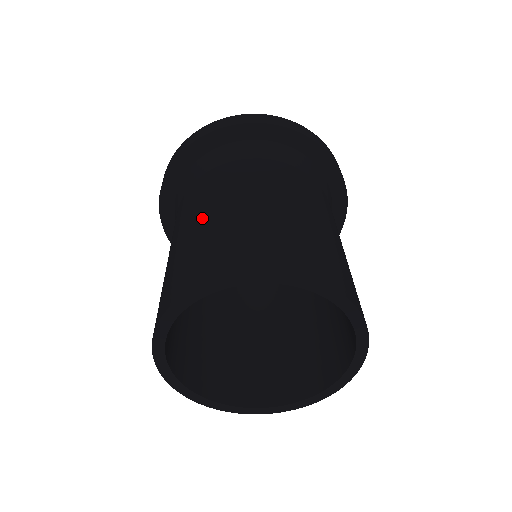
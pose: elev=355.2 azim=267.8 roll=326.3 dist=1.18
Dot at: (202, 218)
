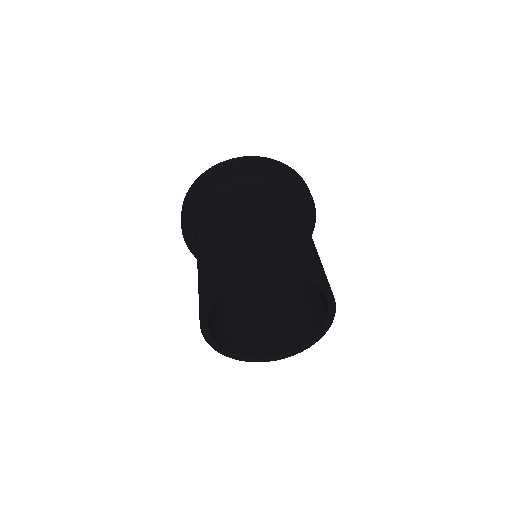
Dot at: (234, 228)
